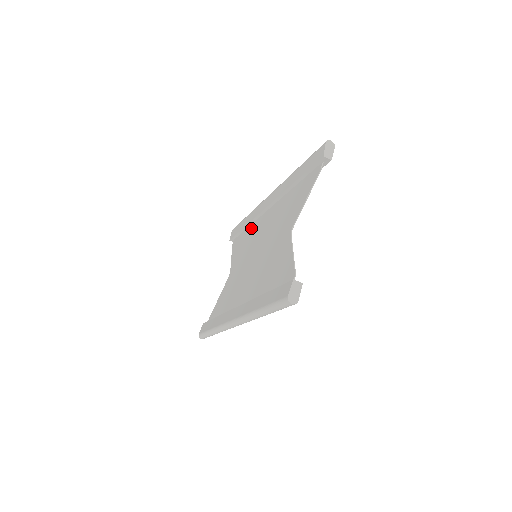
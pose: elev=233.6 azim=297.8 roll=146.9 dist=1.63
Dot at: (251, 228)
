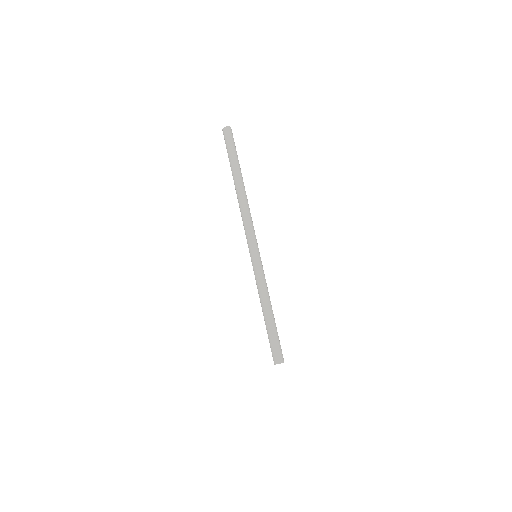
Dot at: occluded
